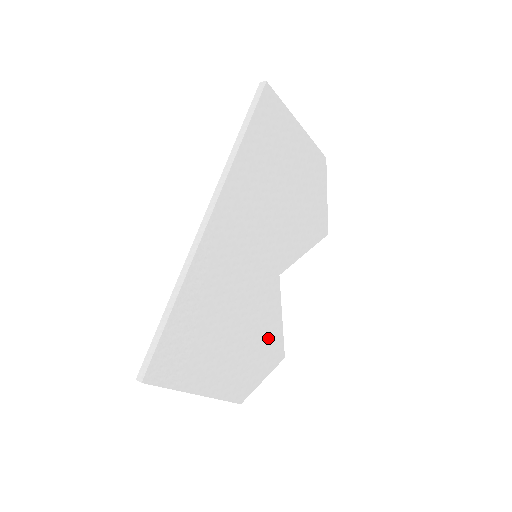
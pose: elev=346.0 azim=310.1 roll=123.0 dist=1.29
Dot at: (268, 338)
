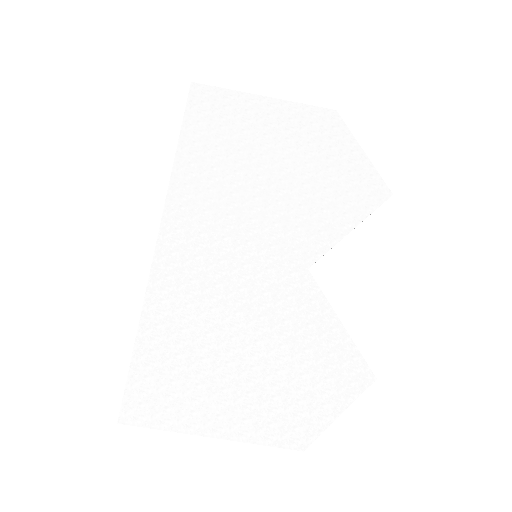
Dot at: (323, 354)
